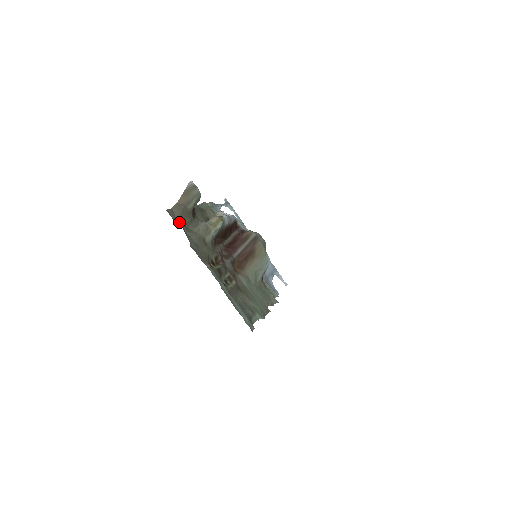
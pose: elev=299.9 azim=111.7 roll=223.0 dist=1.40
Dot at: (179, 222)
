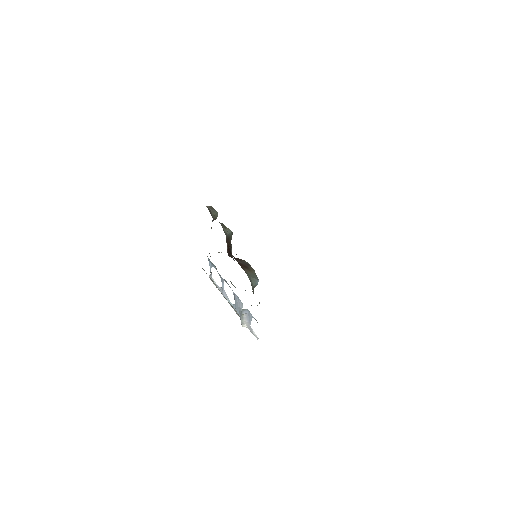
Dot at: occluded
